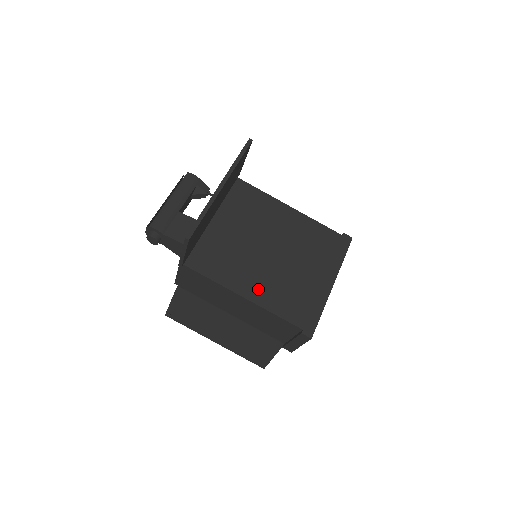
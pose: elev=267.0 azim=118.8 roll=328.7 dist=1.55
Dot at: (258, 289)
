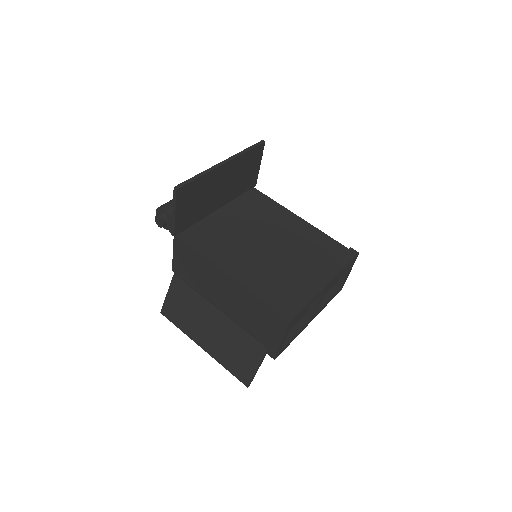
Dot at: (244, 270)
